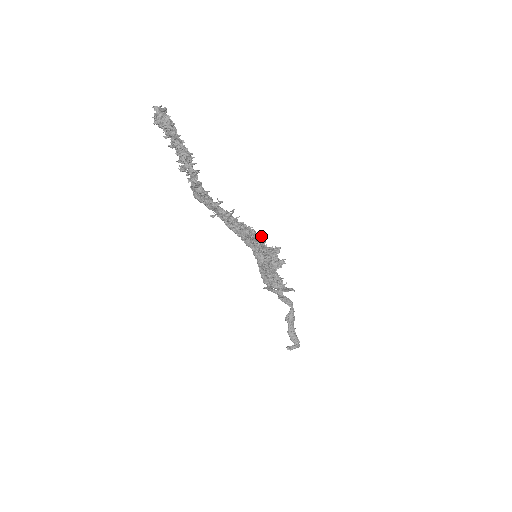
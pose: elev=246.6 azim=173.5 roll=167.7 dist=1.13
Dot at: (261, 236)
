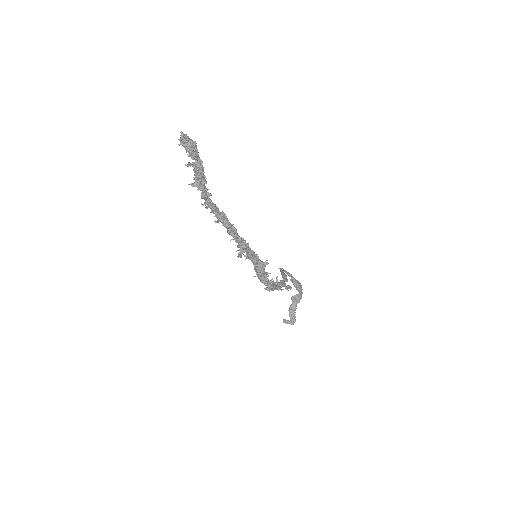
Dot at: (251, 251)
